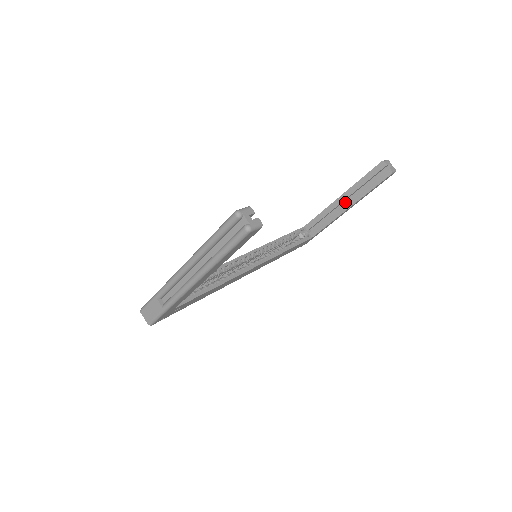
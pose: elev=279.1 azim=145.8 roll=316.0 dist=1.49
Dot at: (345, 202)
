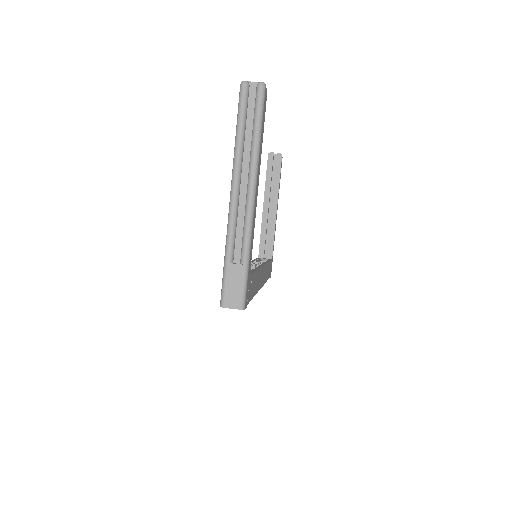
Dot at: (270, 209)
